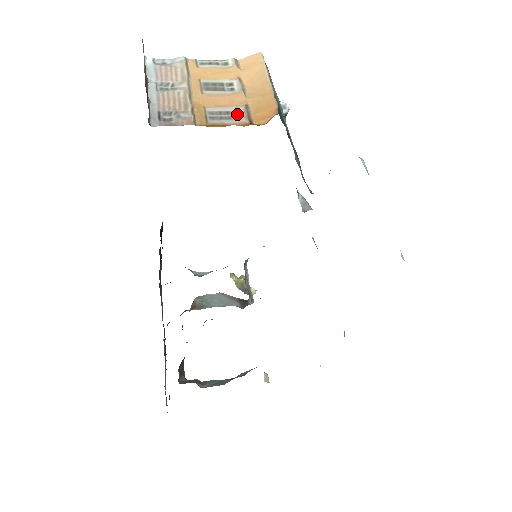
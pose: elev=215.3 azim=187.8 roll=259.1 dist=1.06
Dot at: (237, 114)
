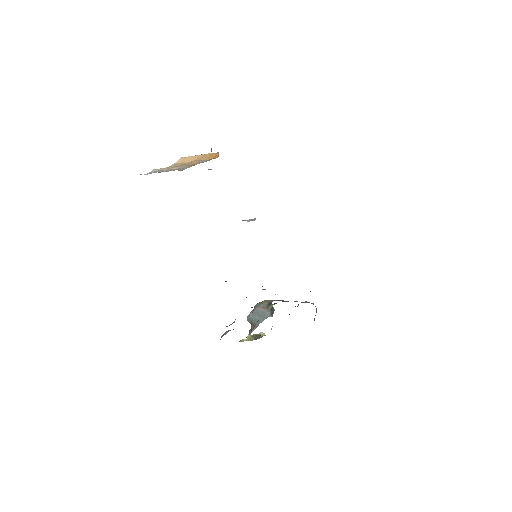
Dot at: (204, 161)
